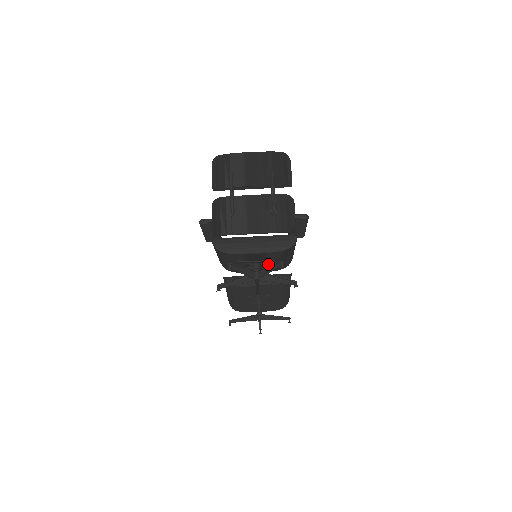
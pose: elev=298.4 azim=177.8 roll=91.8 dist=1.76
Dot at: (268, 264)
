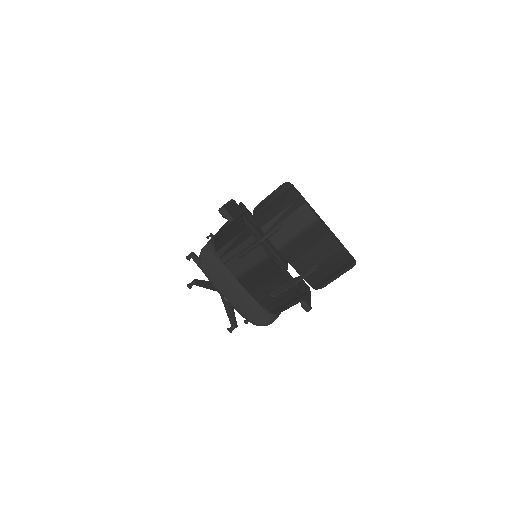
Dot at: occluded
